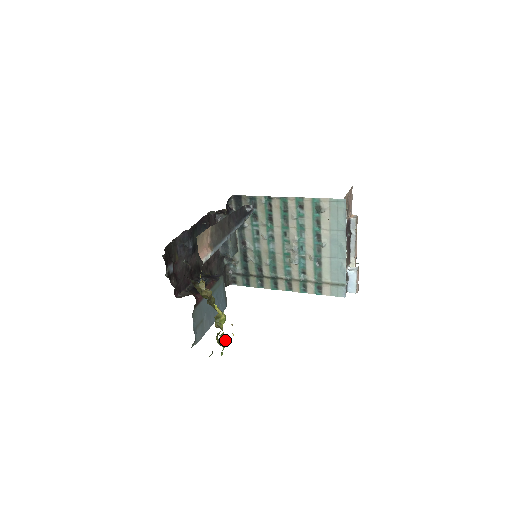
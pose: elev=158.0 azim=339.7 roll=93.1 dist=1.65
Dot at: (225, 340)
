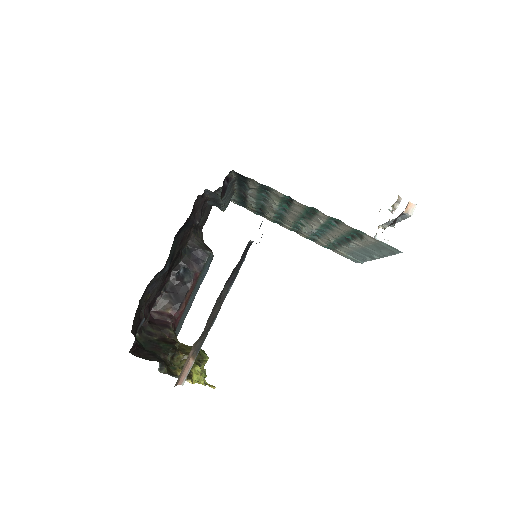
Dot at: occluded
